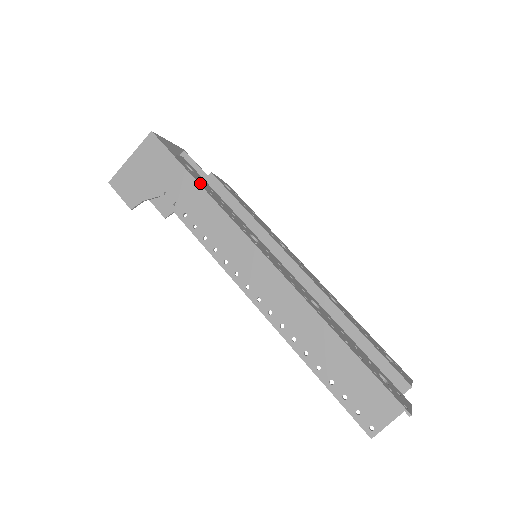
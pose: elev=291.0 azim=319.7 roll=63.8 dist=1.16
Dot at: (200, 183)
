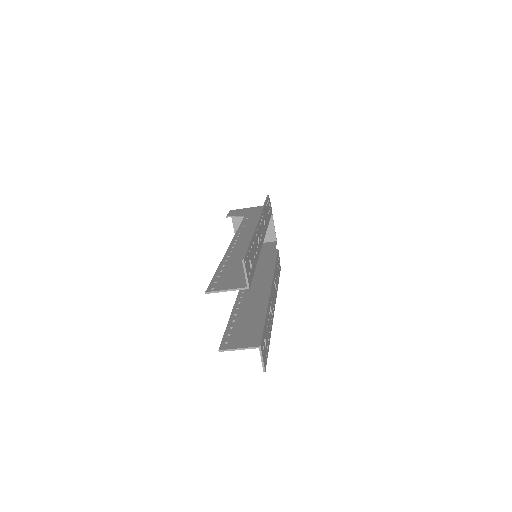
Dot at: (267, 202)
